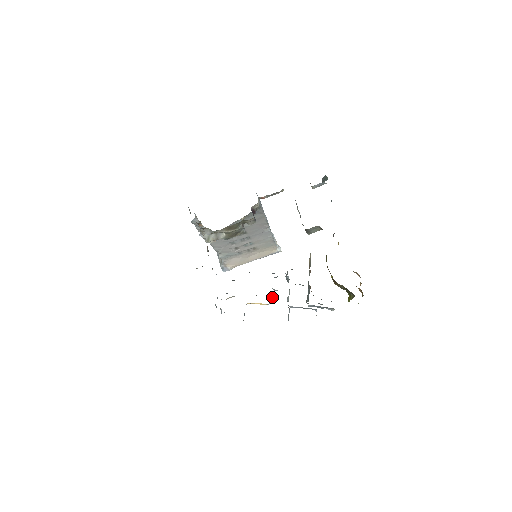
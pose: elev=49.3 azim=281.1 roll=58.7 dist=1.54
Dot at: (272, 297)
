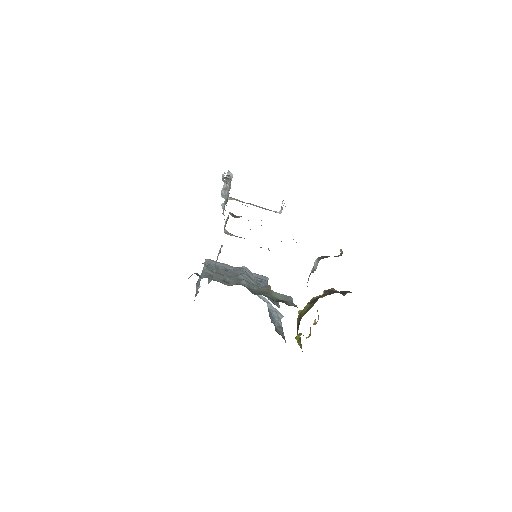
Dot at: occluded
